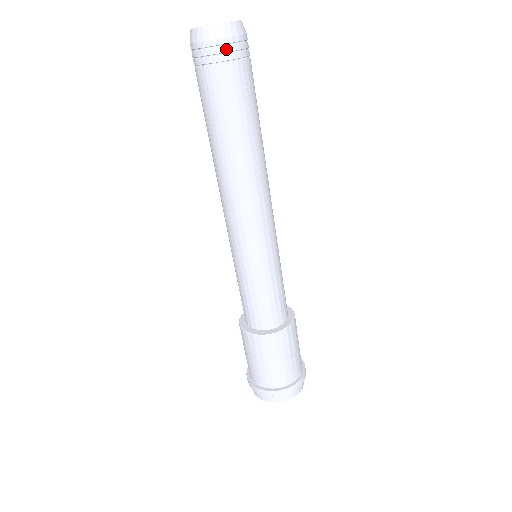
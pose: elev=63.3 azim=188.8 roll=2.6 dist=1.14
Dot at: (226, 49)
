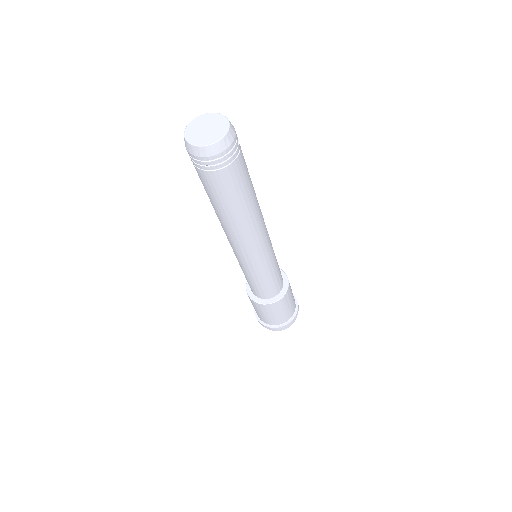
Dot at: (197, 162)
